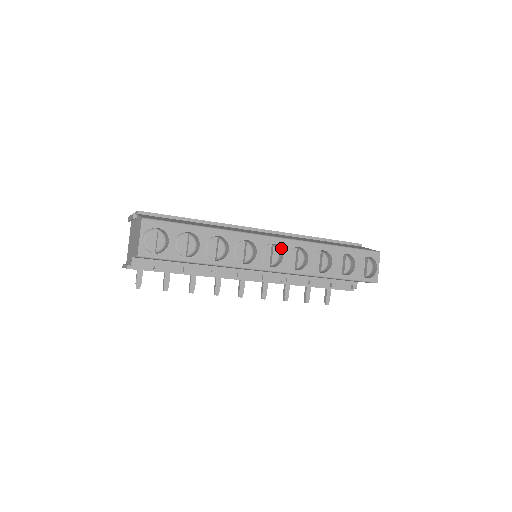
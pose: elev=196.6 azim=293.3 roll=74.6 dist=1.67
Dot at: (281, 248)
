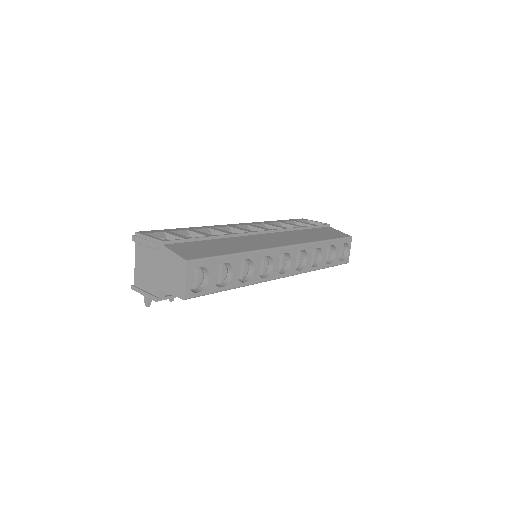
Dot at: (290, 255)
